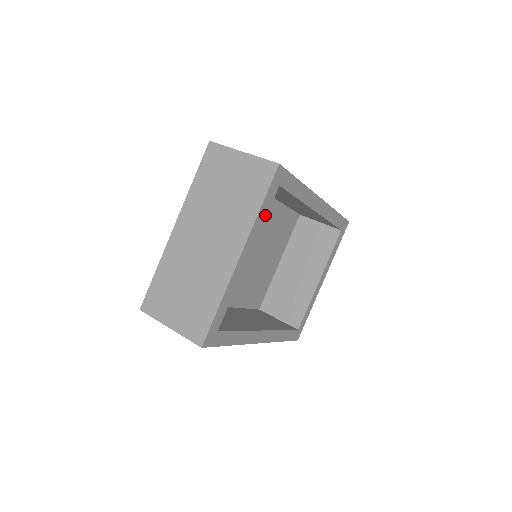
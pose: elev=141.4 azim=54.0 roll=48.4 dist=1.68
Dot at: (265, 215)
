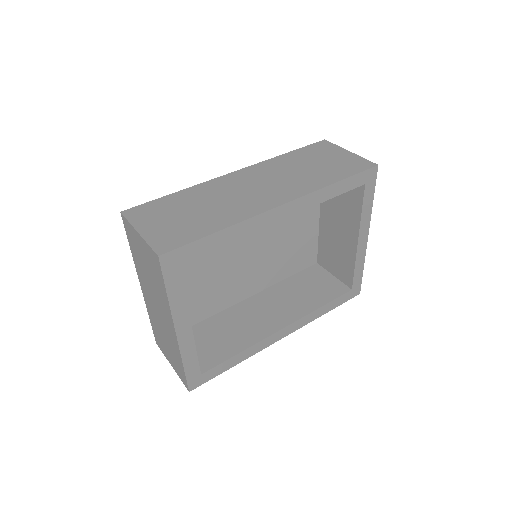
Dot at: (182, 292)
